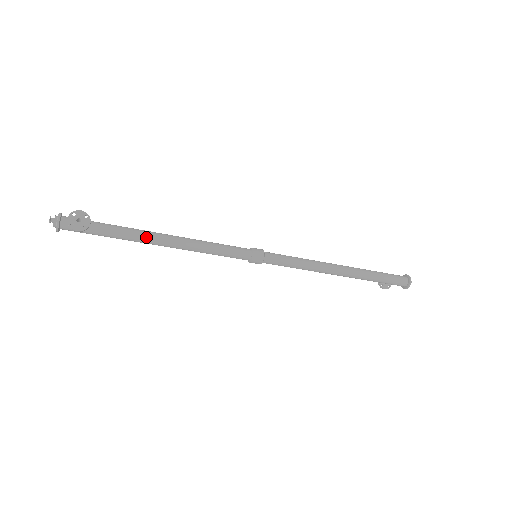
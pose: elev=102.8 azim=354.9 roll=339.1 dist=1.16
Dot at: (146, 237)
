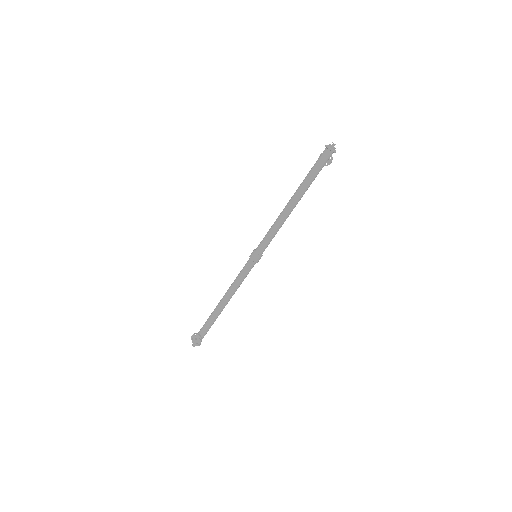
Dot at: (218, 311)
